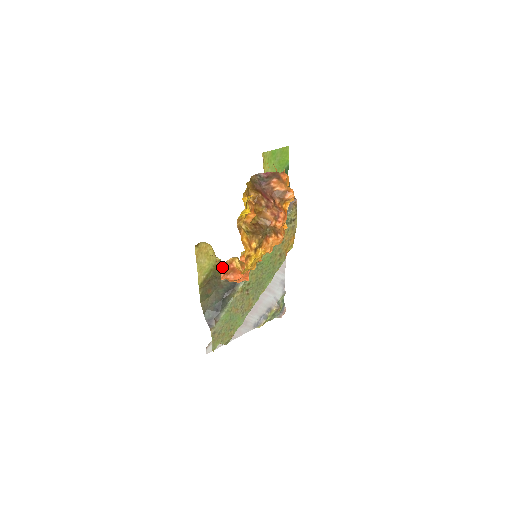
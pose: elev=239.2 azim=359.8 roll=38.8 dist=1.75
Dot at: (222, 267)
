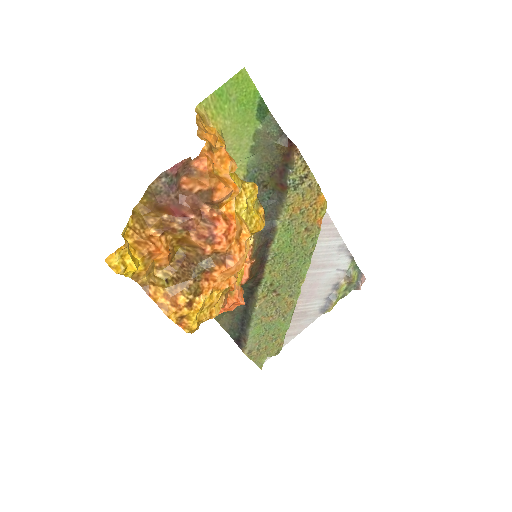
Dot at: occluded
